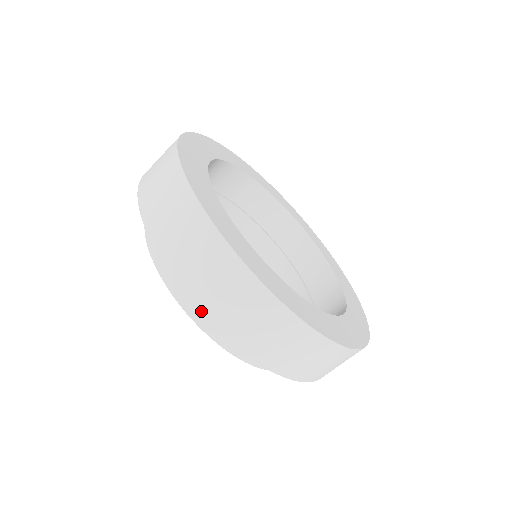
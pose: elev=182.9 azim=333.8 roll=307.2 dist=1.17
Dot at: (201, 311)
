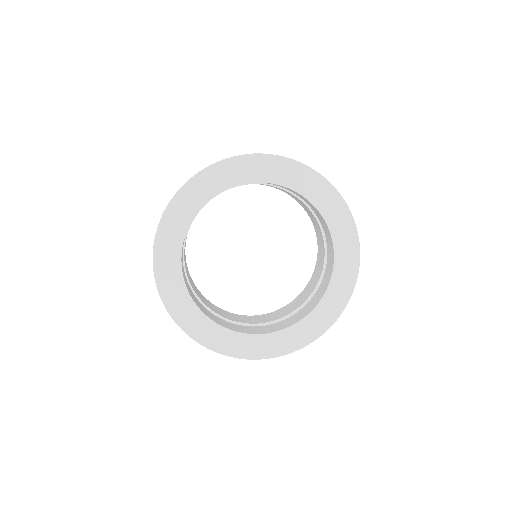
Dot at: occluded
